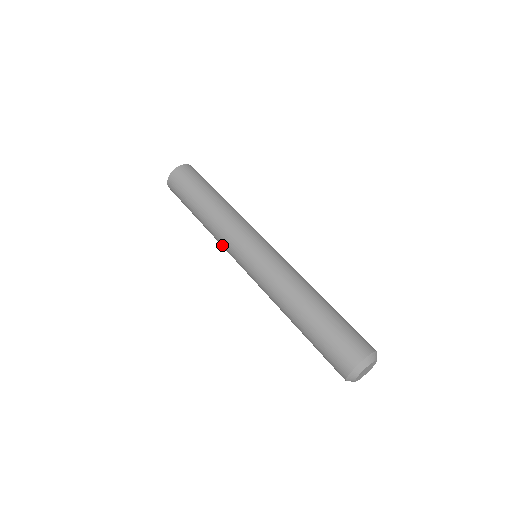
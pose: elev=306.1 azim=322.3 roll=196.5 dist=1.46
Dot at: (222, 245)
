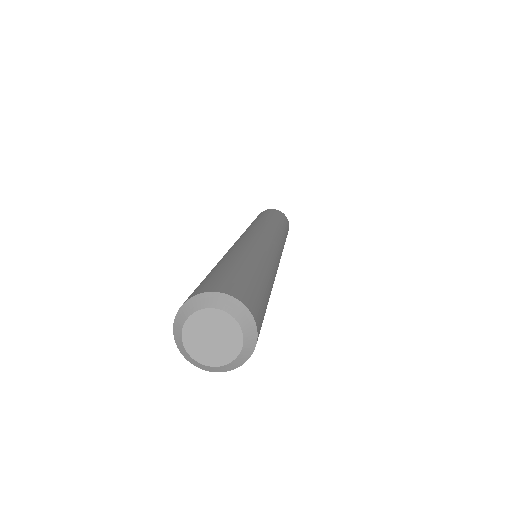
Dot at: occluded
